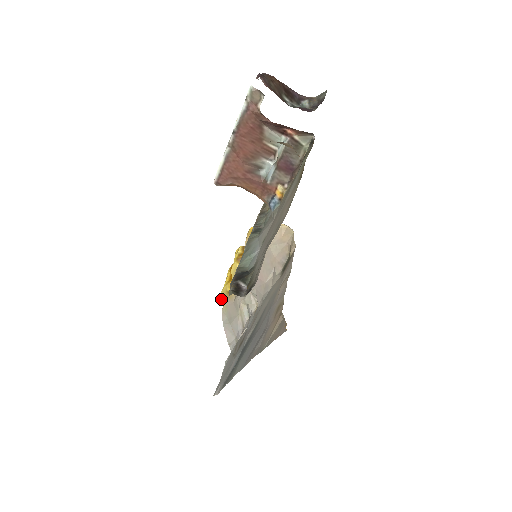
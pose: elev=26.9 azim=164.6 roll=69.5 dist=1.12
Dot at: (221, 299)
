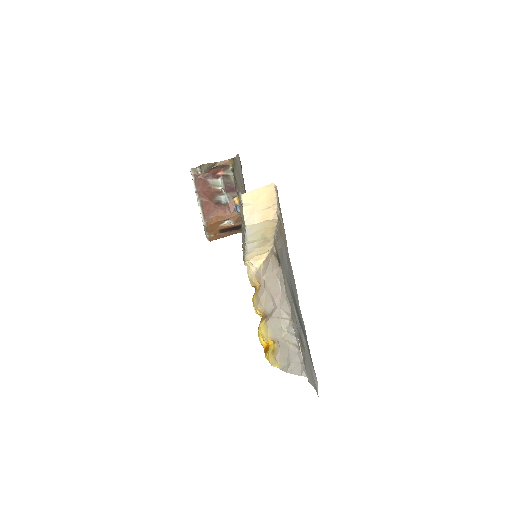
Dot at: (273, 365)
